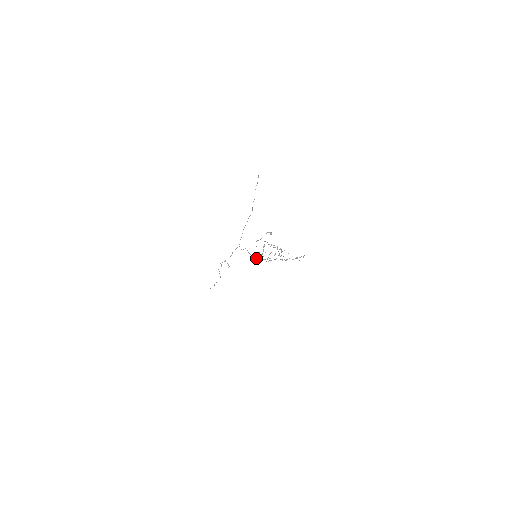
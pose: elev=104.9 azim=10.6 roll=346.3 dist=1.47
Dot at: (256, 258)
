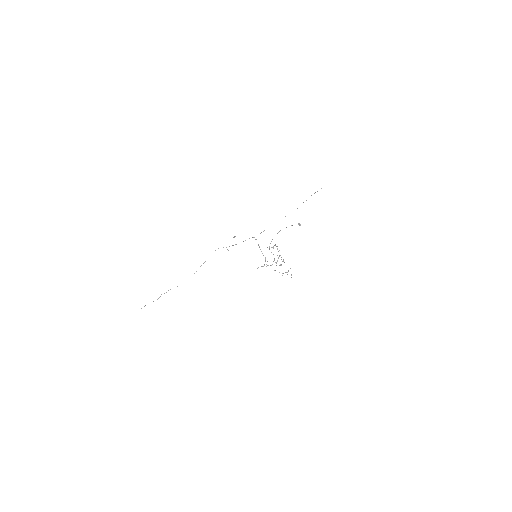
Dot at: (261, 251)
